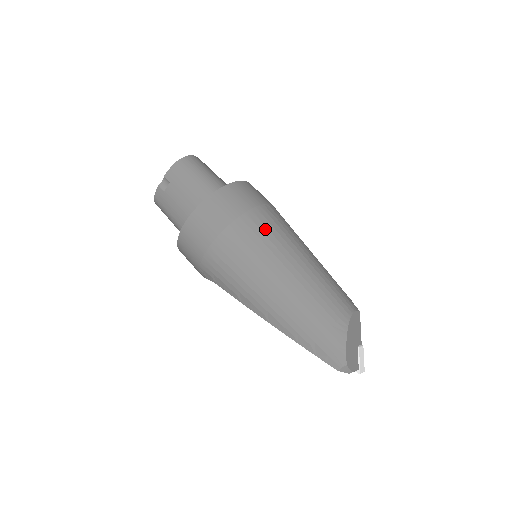
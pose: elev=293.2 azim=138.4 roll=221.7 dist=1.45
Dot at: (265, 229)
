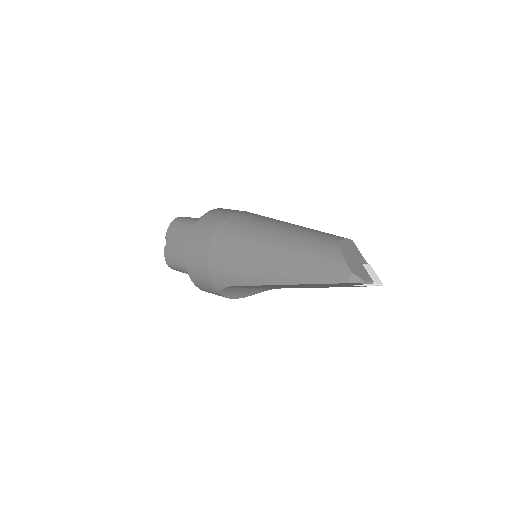
Dot at: (245, 220)
